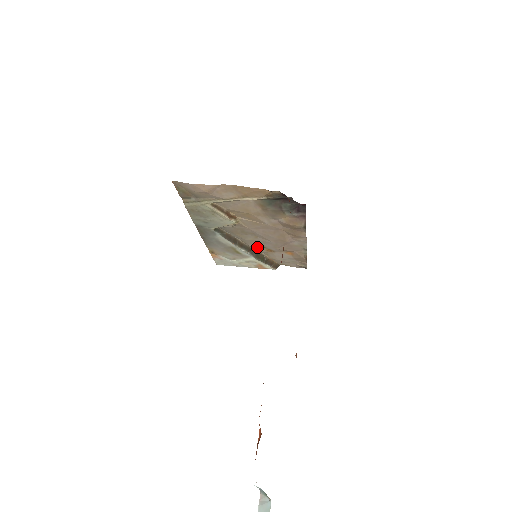
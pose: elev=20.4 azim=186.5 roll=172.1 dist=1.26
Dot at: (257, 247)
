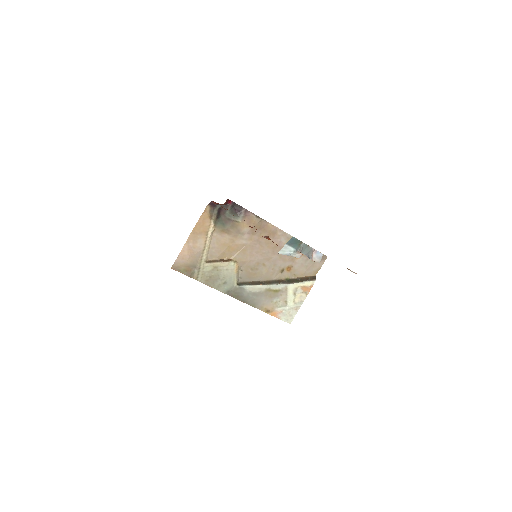
Dot at: (280, 275)
